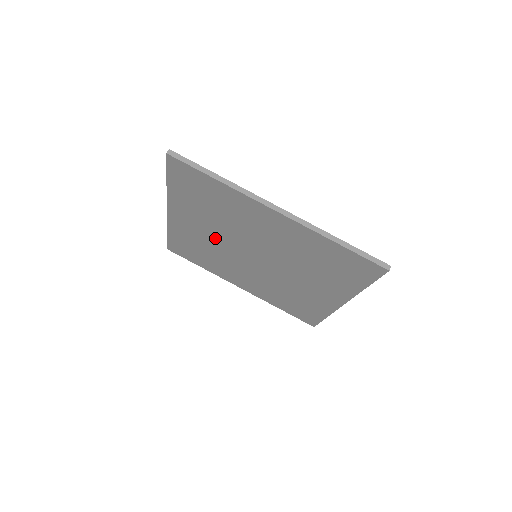
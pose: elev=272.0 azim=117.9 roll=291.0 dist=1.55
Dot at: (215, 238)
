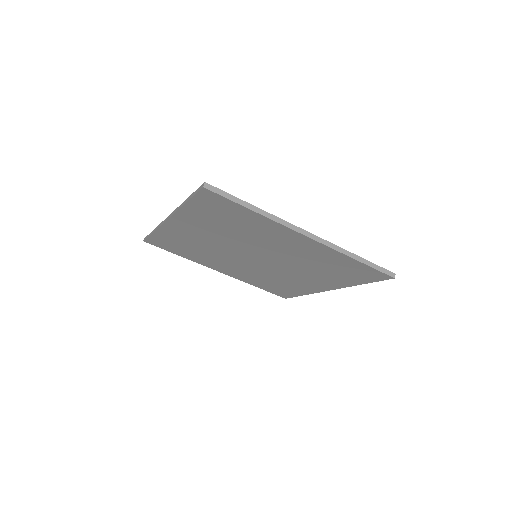
Dot at: (216, 242)
